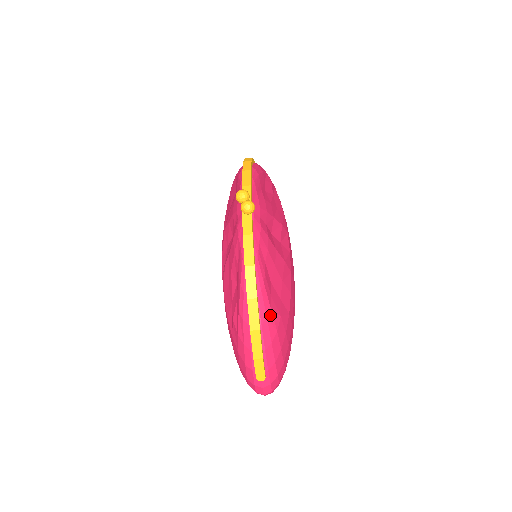
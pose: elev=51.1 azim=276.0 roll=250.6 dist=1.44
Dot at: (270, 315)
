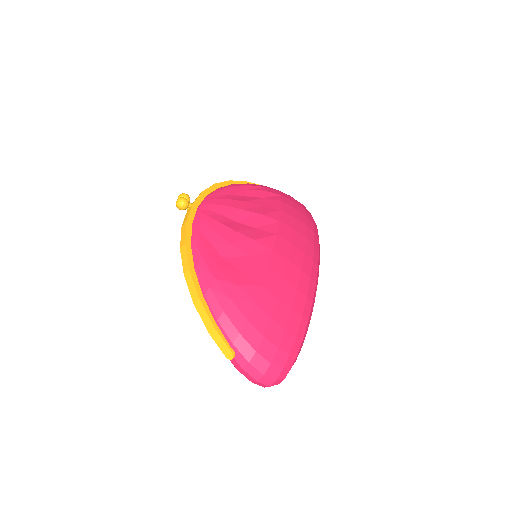
Dot at: (215, 284)
